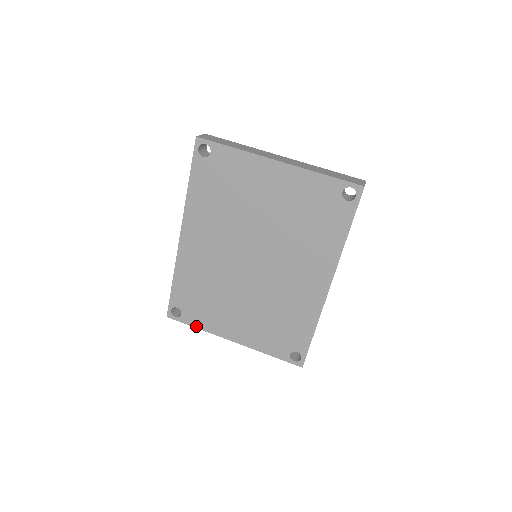
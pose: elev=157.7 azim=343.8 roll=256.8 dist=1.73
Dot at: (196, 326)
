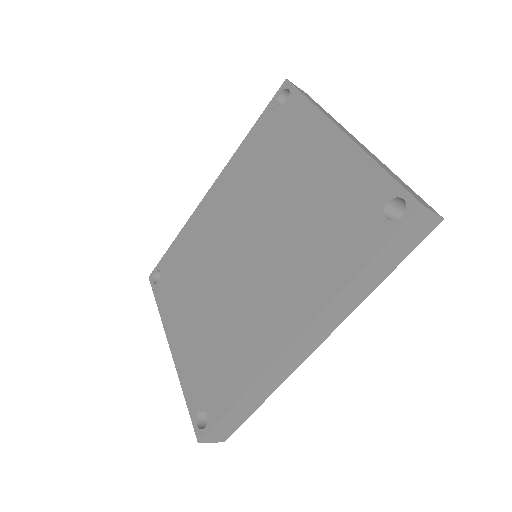
Dot at: (159, 304)
